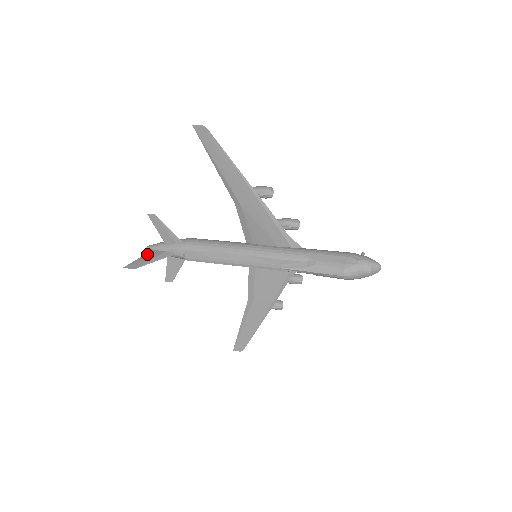
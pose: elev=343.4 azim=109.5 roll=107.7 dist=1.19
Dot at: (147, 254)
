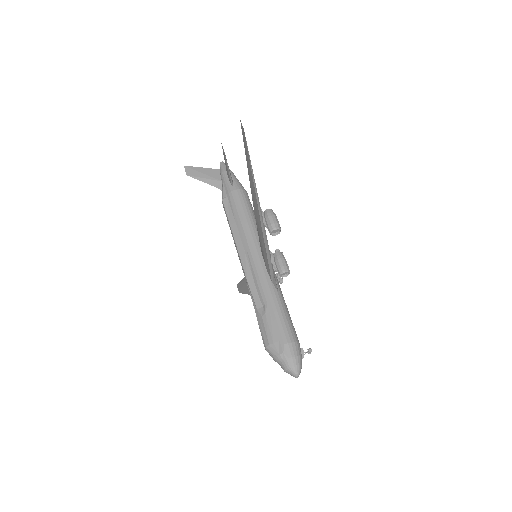
Dot at: (211, 170)
